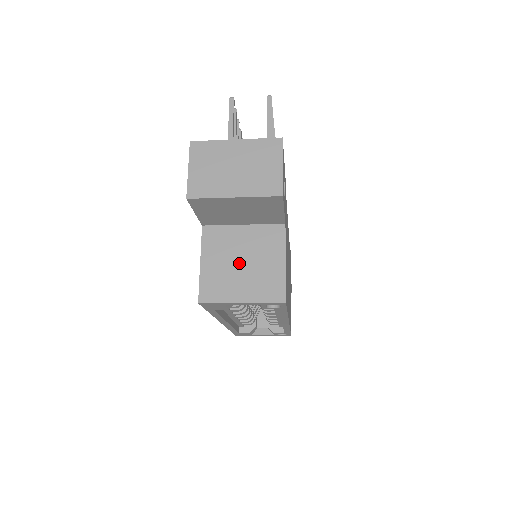
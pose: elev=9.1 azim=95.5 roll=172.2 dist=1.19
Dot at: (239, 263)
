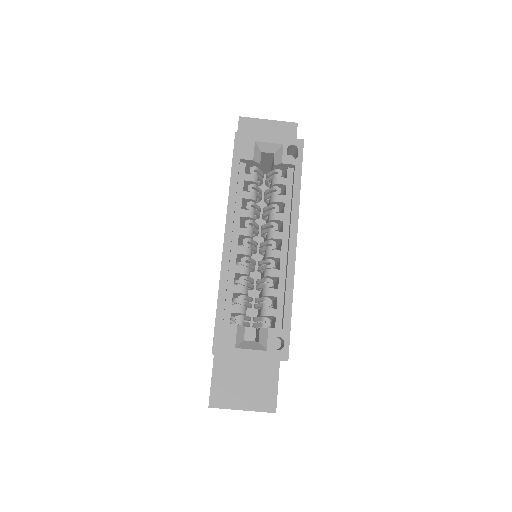
Dot at: occluded
